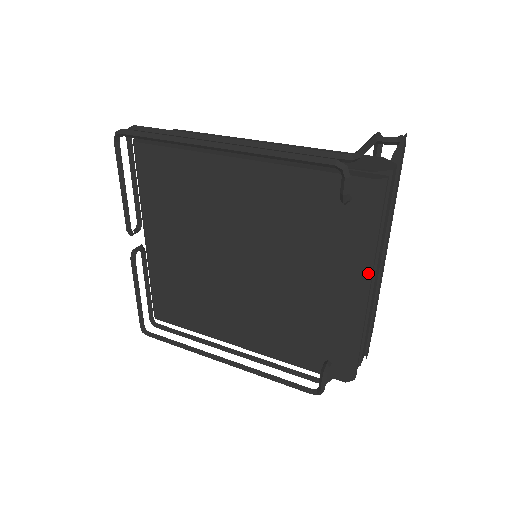
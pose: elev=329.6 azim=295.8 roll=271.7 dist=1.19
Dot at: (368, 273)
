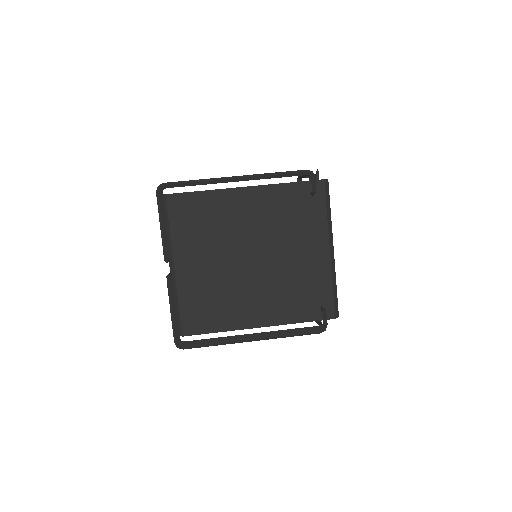
Dot at: (331, 236)
